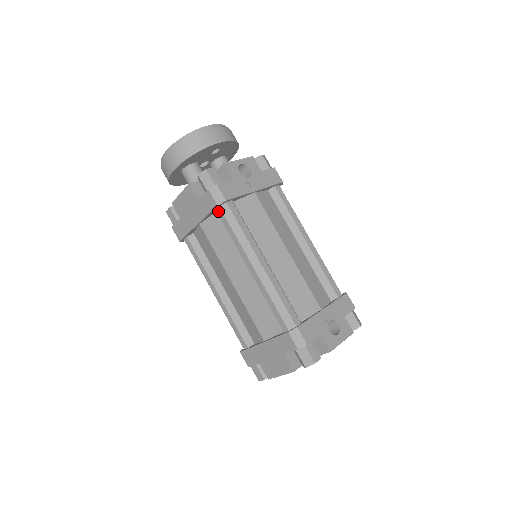
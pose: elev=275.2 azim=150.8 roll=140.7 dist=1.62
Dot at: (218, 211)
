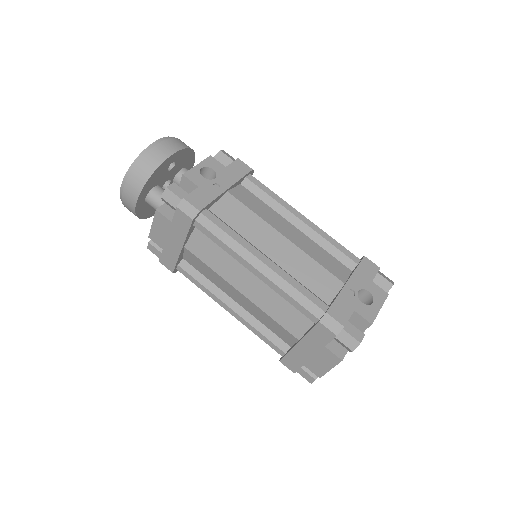
Dot at: (196, 225)
